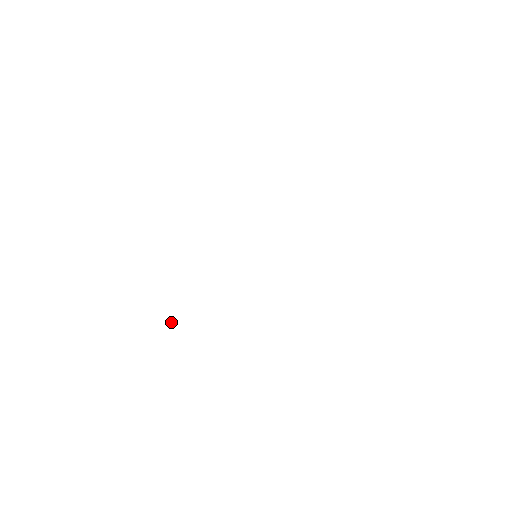
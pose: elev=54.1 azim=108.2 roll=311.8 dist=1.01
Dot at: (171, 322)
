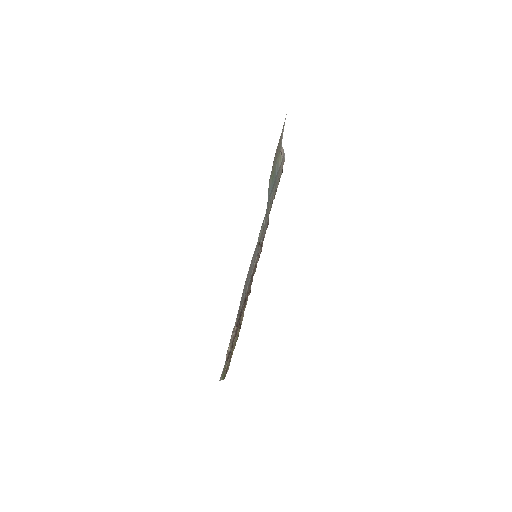
Dot at: occluded
